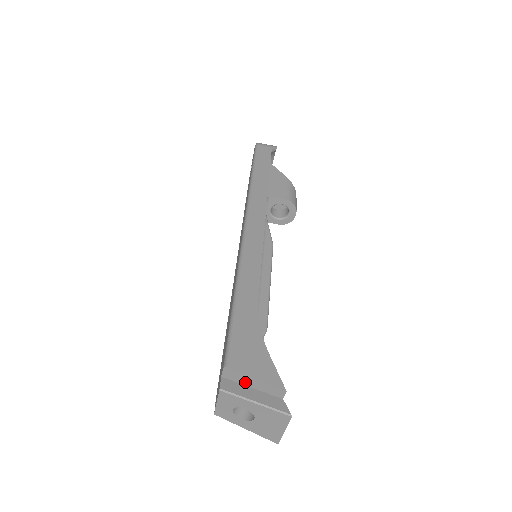
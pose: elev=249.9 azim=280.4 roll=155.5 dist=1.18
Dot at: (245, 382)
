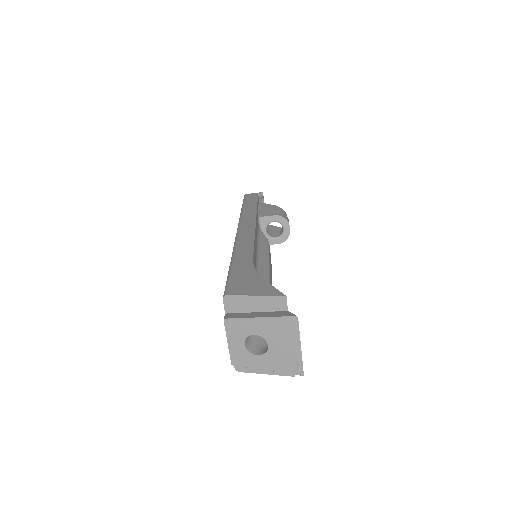
Dot at: (247, 307)
